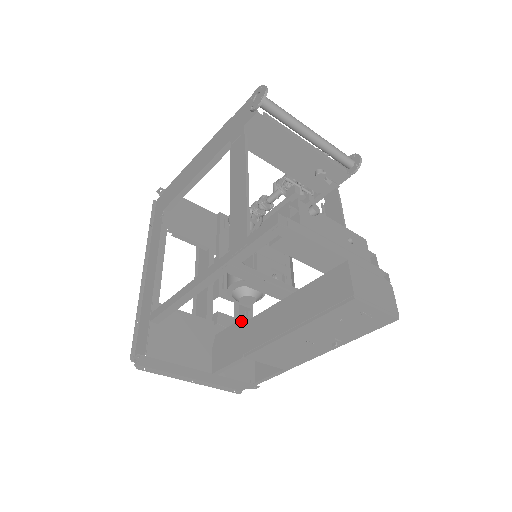
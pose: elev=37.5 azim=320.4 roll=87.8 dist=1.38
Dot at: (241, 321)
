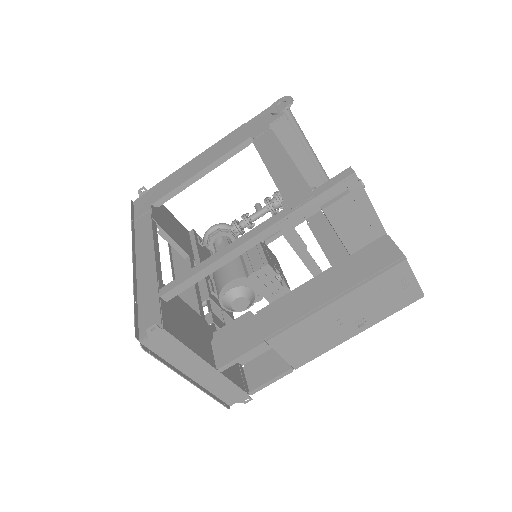
Dot at: occluded
